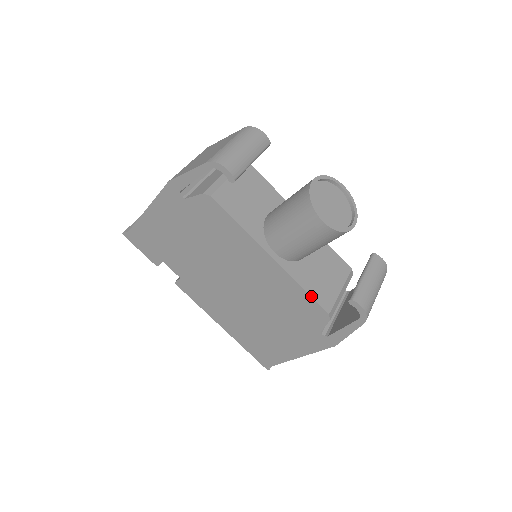
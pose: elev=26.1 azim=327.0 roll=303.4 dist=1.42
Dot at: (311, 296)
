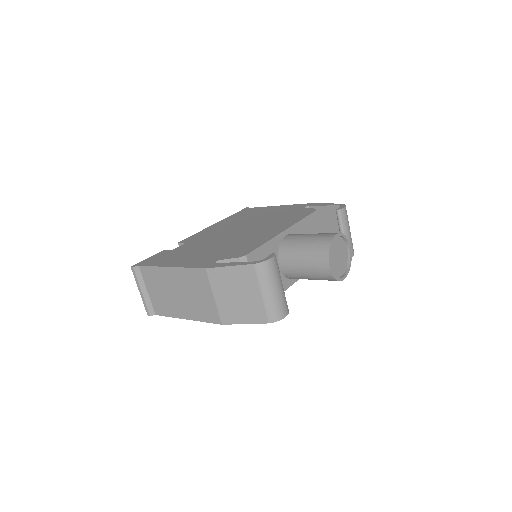
Dot at: occluded
